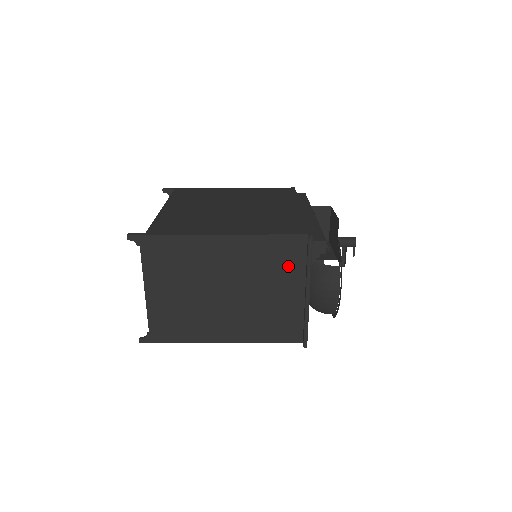
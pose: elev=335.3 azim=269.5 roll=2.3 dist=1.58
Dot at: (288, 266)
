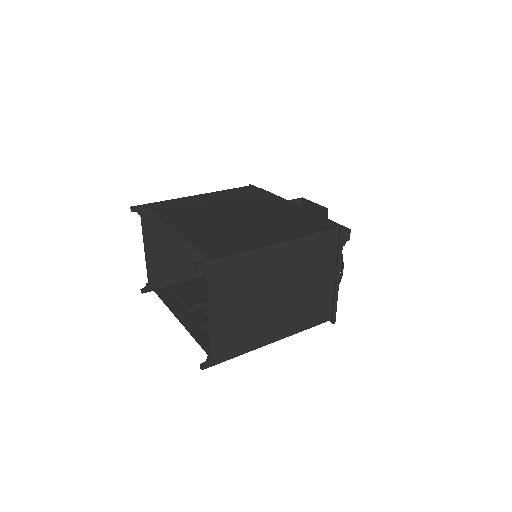
Dot at: (324, 258)
